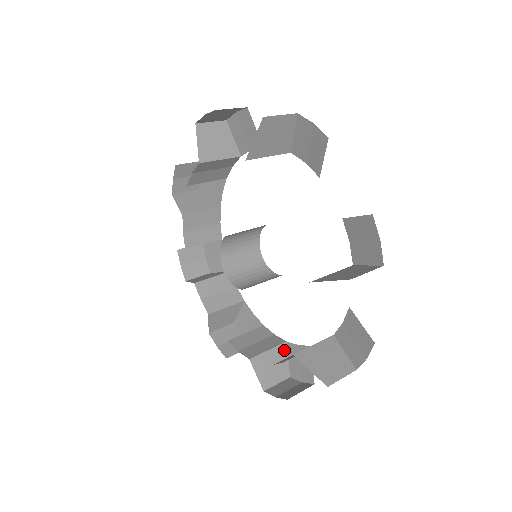
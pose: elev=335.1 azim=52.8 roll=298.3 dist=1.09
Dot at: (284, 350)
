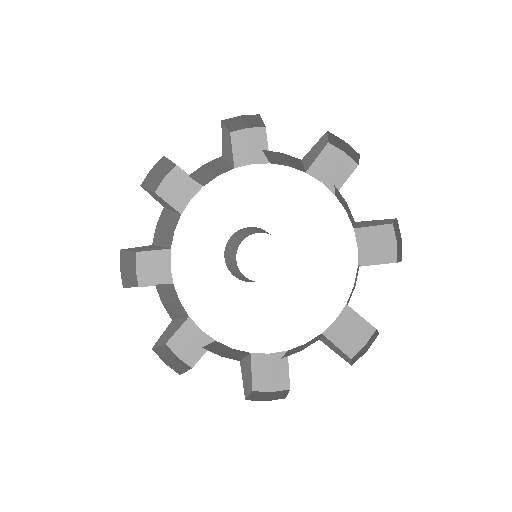
Dot at: (327, 339)
